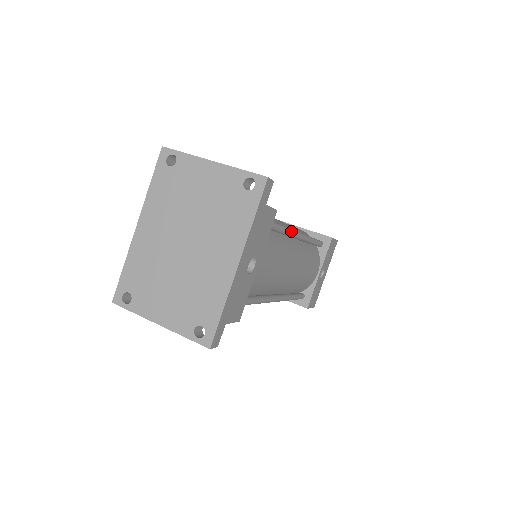
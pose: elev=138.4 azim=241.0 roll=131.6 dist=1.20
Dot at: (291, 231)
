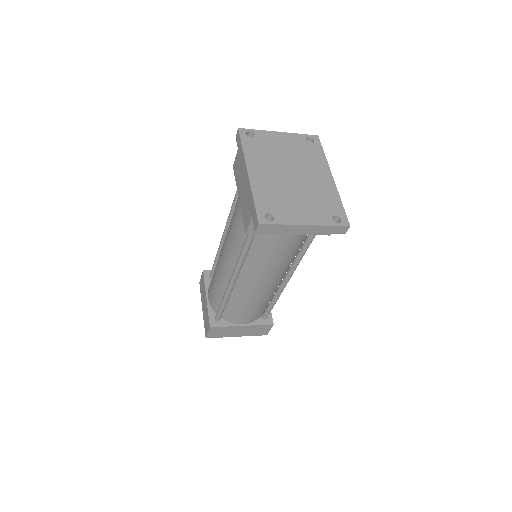
Dot at: occluded
